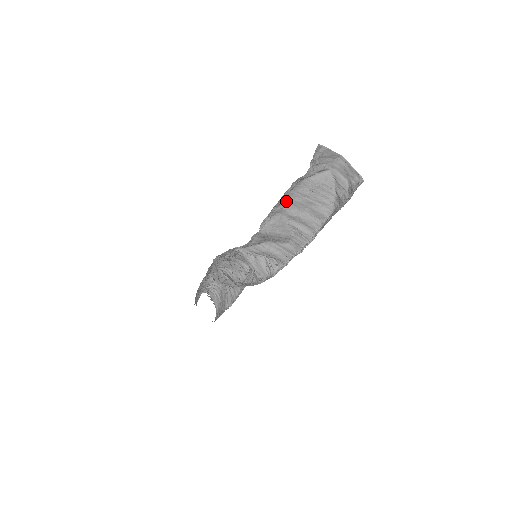
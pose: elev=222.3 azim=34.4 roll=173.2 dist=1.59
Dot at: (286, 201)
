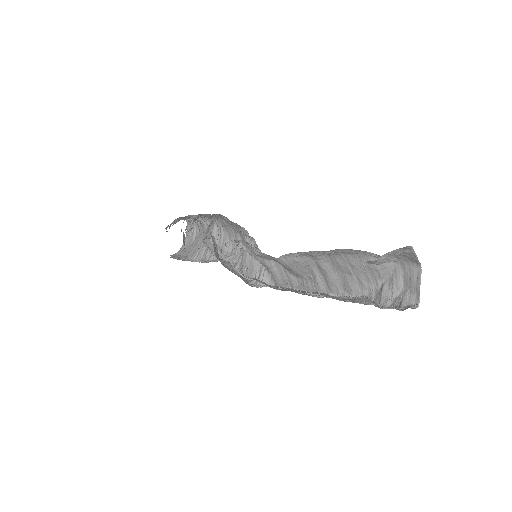
Dot at: (327, 254)
